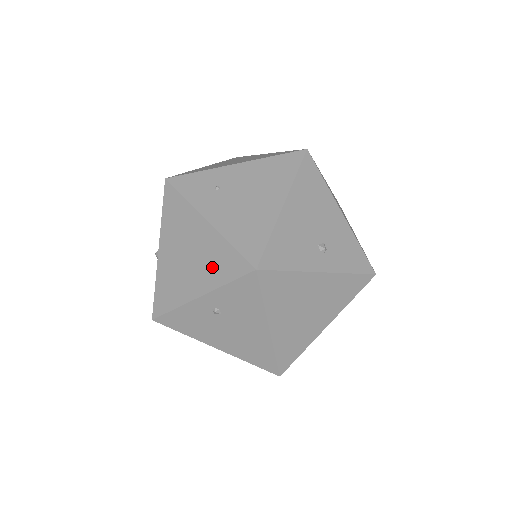
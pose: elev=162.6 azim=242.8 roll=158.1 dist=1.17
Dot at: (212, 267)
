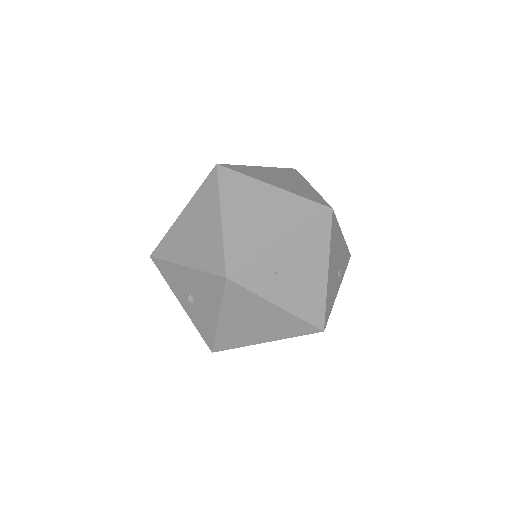
Dot at: (282, 330)
